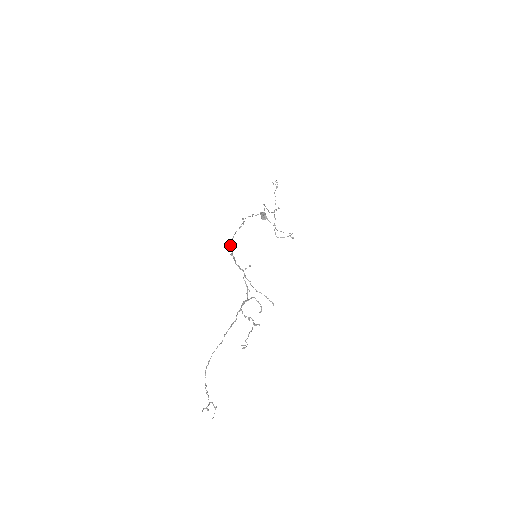
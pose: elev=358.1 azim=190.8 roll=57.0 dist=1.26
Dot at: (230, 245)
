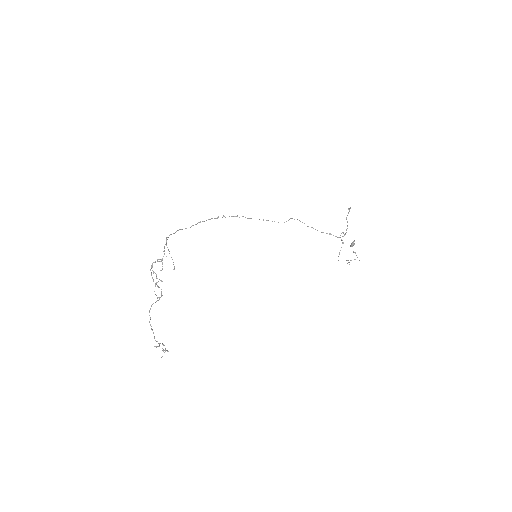
Dot at: occluded
